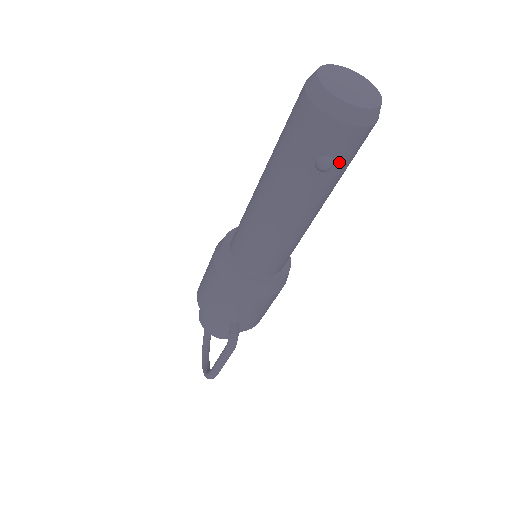
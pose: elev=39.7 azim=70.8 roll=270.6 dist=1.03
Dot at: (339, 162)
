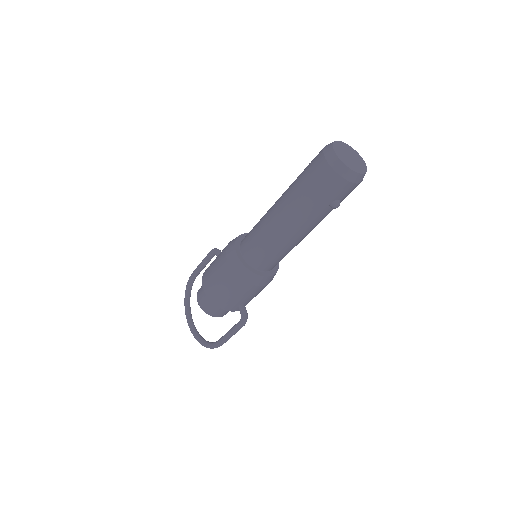
Dot at: occluded
